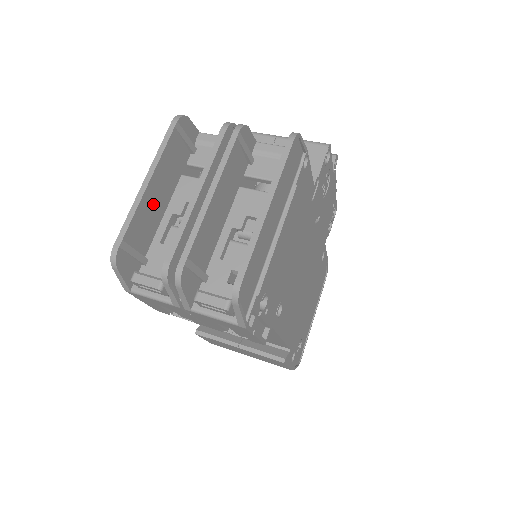
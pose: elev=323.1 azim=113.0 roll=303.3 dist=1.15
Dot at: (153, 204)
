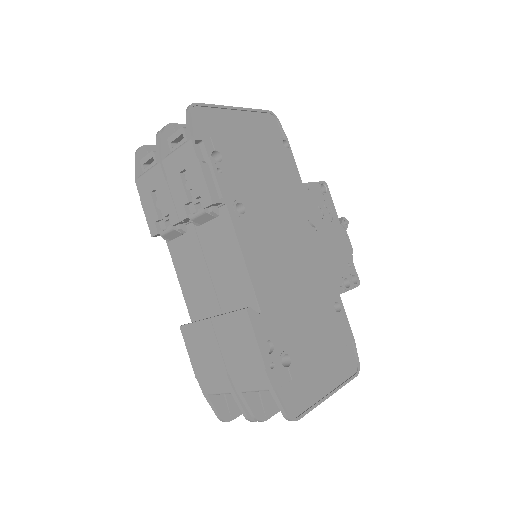
Dot at: occluded
